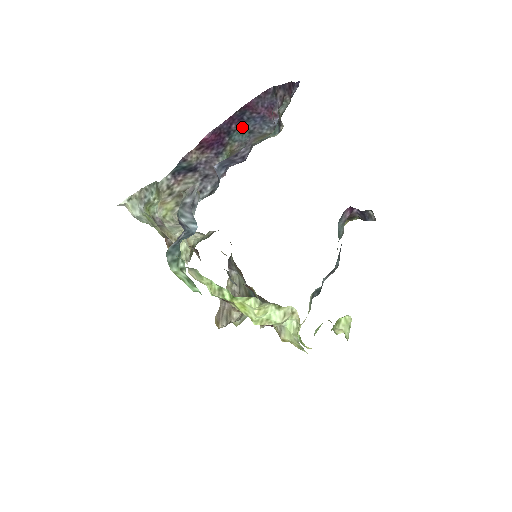
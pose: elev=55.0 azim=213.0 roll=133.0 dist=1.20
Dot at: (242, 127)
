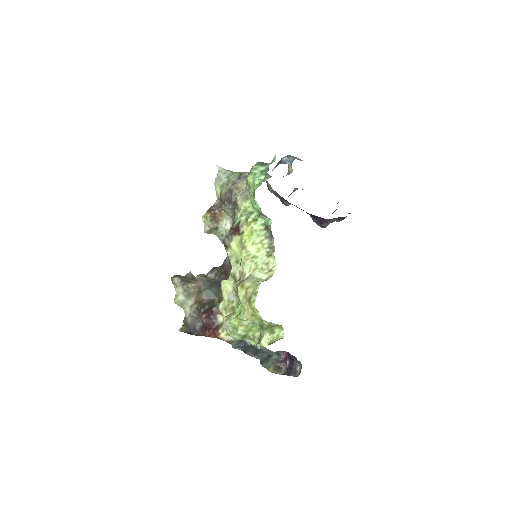
Dot at: occluded
